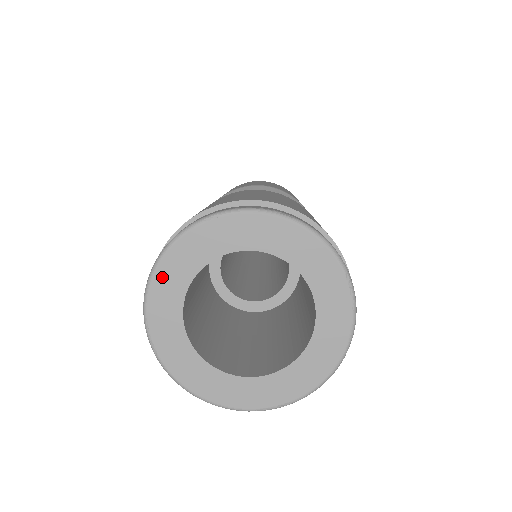
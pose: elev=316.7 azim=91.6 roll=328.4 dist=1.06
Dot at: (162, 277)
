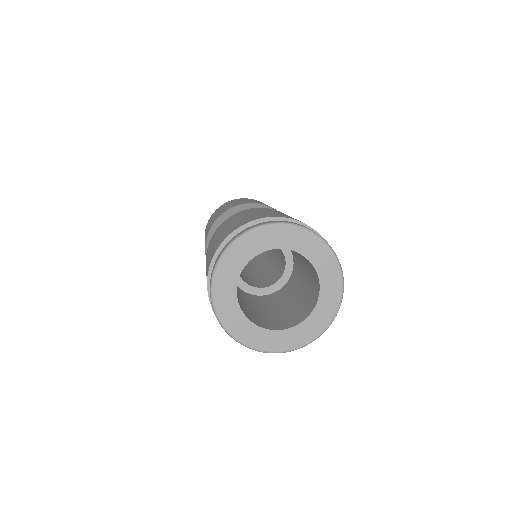
Dot at: (229, 323)
